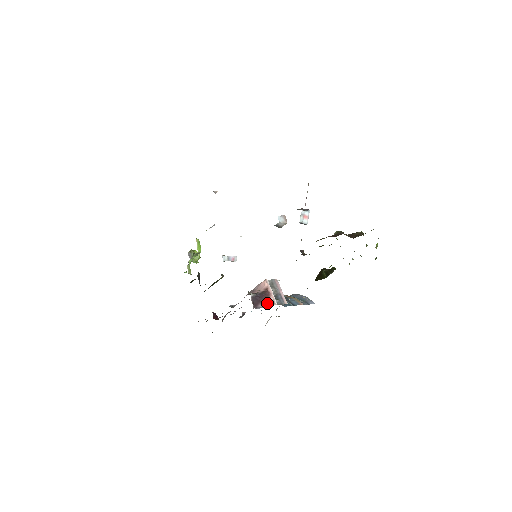
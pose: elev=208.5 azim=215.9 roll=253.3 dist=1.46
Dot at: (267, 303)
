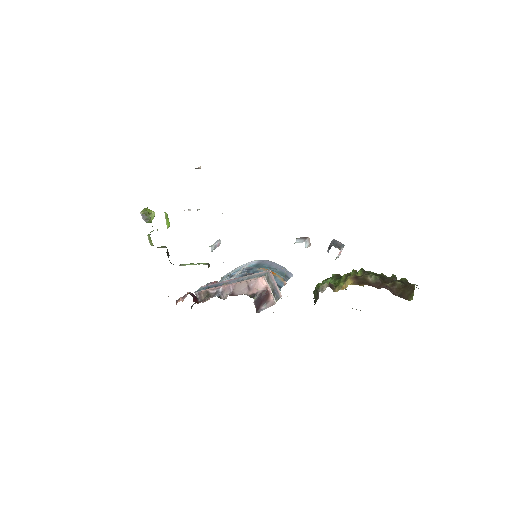
Dot at: (268, 304)
